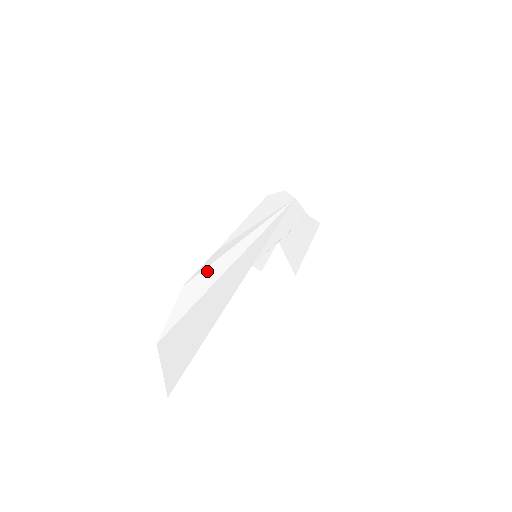
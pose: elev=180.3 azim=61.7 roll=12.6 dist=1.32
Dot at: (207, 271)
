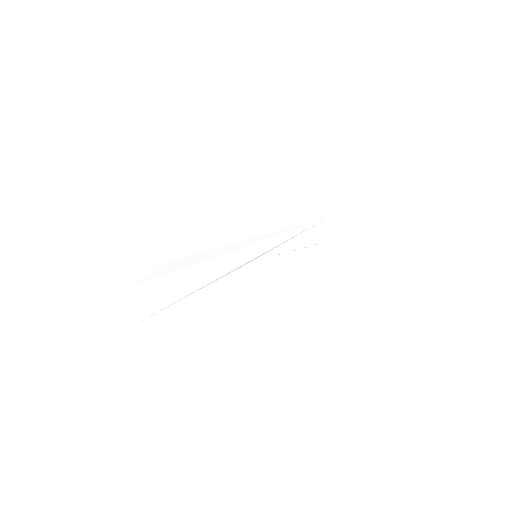
Dot at: (199, 255)
